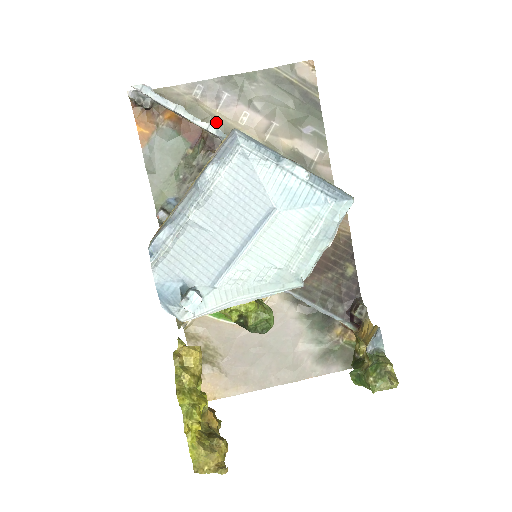
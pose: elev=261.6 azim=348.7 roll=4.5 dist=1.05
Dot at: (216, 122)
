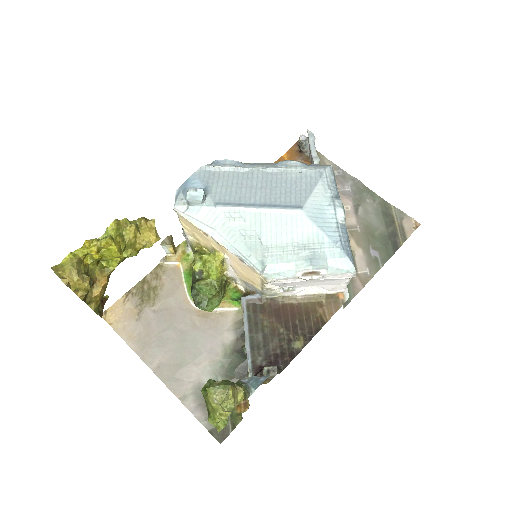
Dot at: occluded
